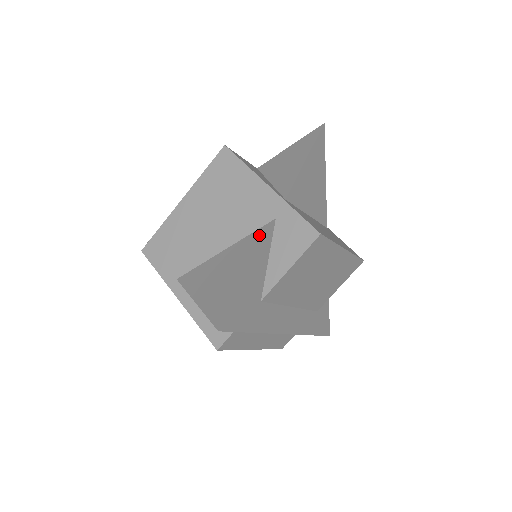
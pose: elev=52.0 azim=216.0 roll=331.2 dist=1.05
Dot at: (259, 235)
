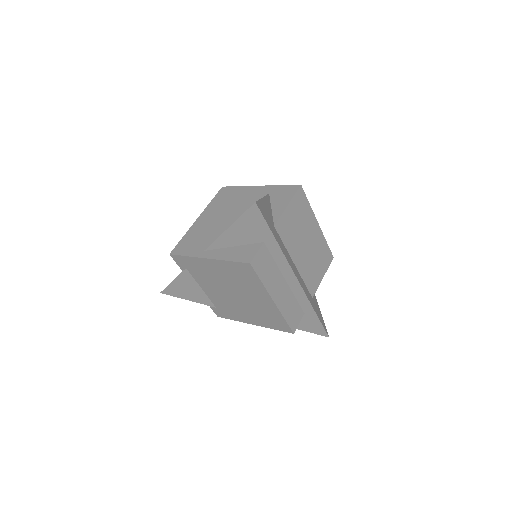
Dot at: occluded
